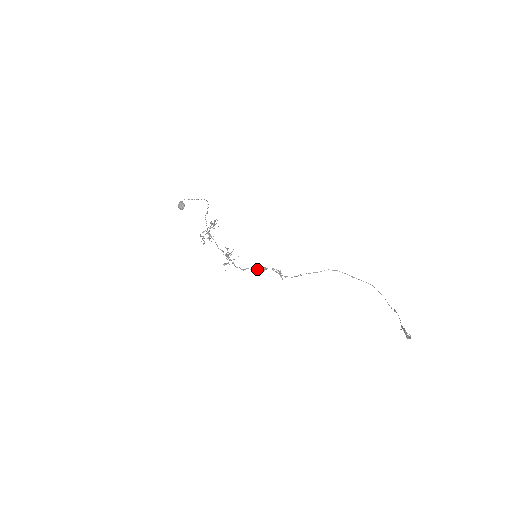
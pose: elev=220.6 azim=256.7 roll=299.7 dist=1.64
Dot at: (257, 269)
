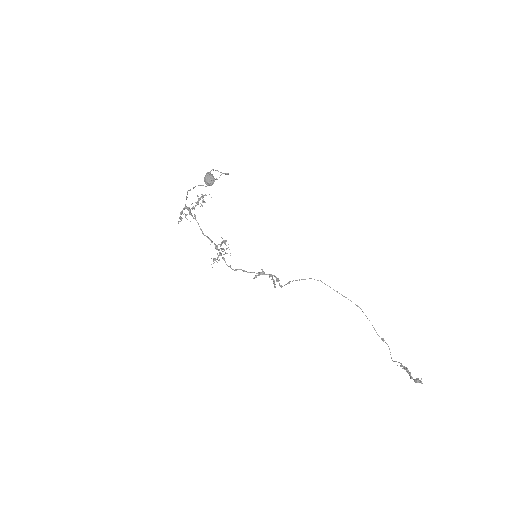
Dot at: (252, 272)
